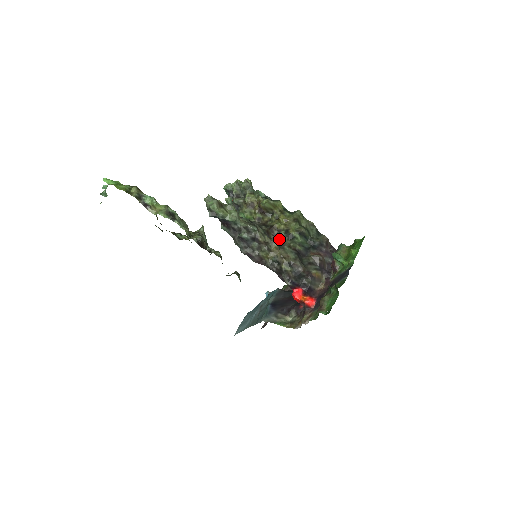
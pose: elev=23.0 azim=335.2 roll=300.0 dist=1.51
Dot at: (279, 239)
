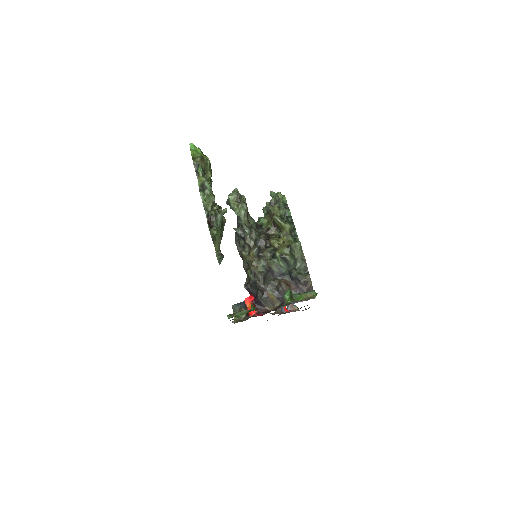
Dot at: (265, 251)
